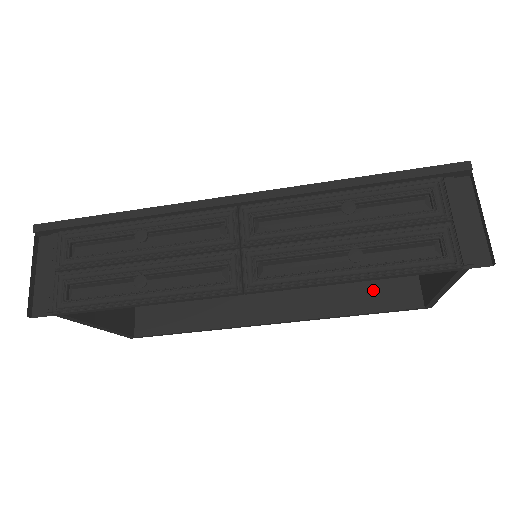
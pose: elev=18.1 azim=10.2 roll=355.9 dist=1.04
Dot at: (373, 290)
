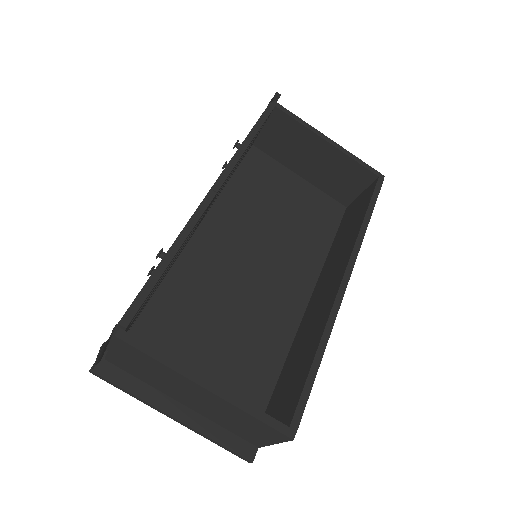
Dot at: (357, 214)
